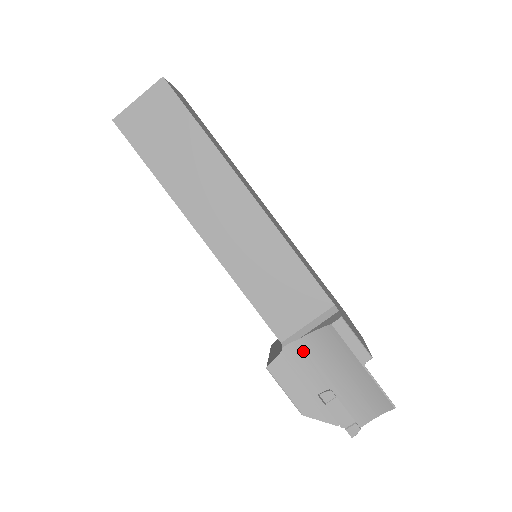
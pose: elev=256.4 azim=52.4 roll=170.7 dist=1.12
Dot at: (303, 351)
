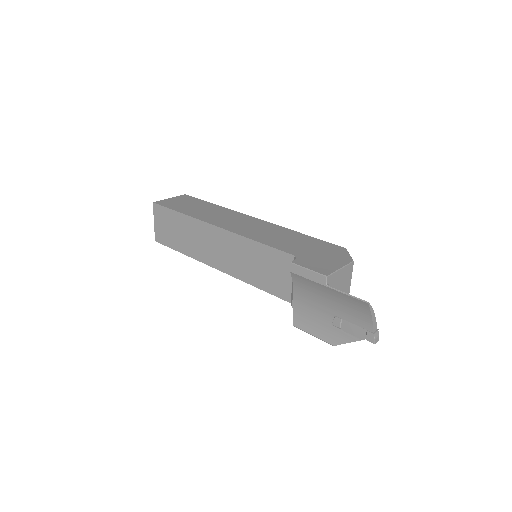
Dot at: (301, 300)
